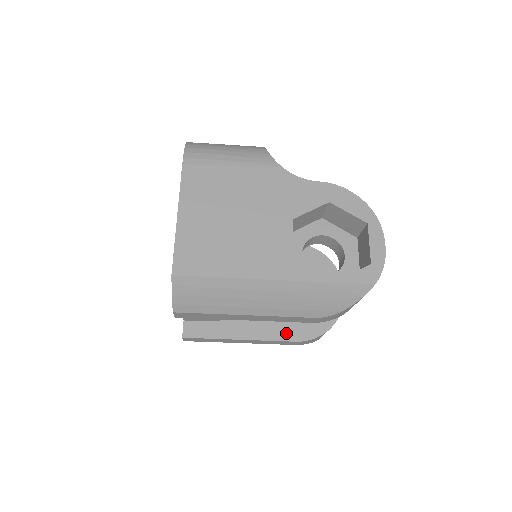
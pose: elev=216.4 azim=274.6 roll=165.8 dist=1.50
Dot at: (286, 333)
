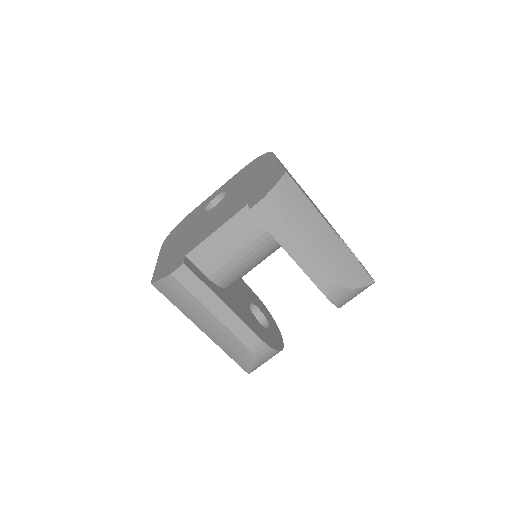
Dot at: (253, 327)
